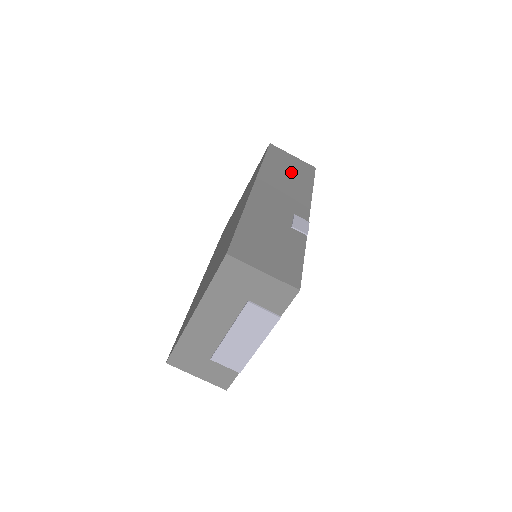
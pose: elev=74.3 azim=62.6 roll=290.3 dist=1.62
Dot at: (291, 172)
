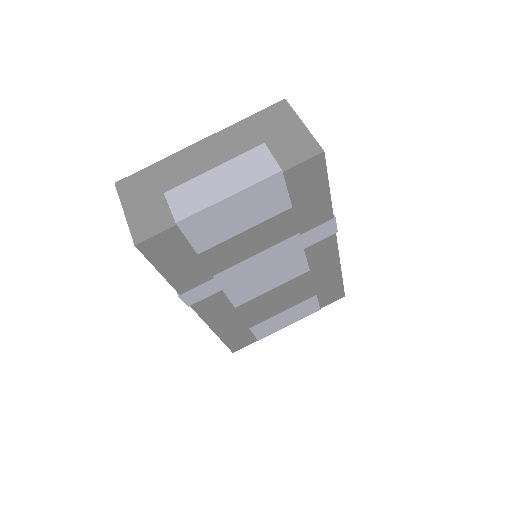
Dot at: occluded
